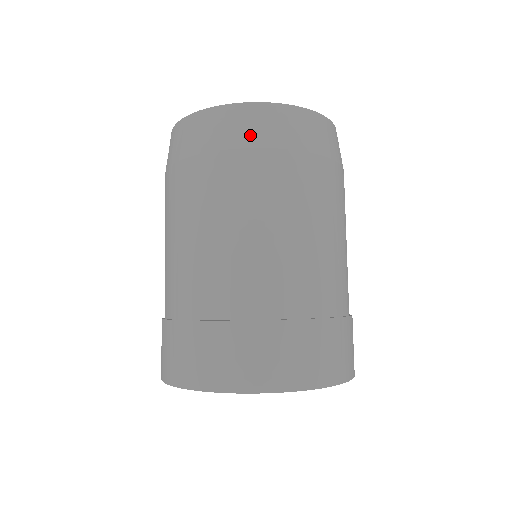
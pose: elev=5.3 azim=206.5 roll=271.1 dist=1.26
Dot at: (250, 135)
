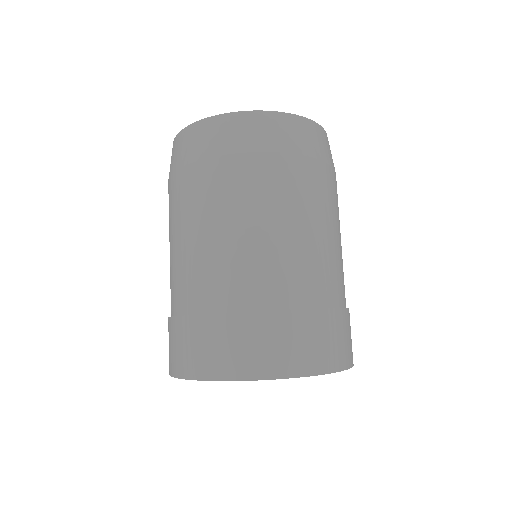
Dot at: (196, 150)
